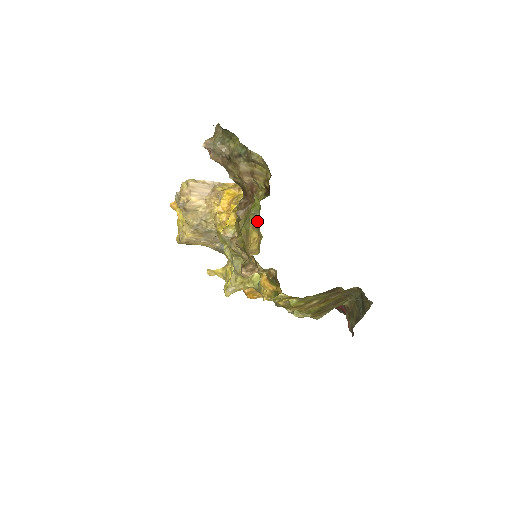
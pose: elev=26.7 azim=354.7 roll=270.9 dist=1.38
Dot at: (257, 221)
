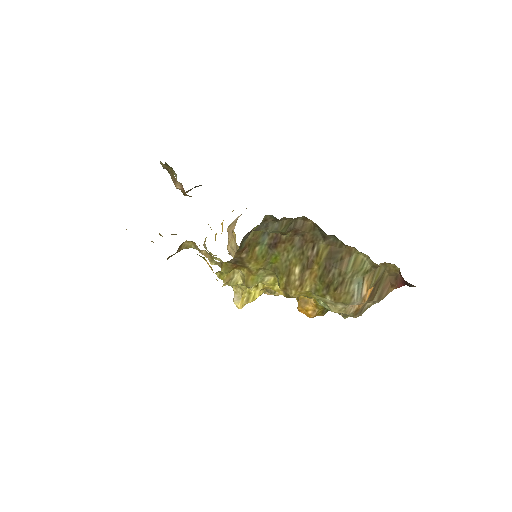
Dot at: occluded
